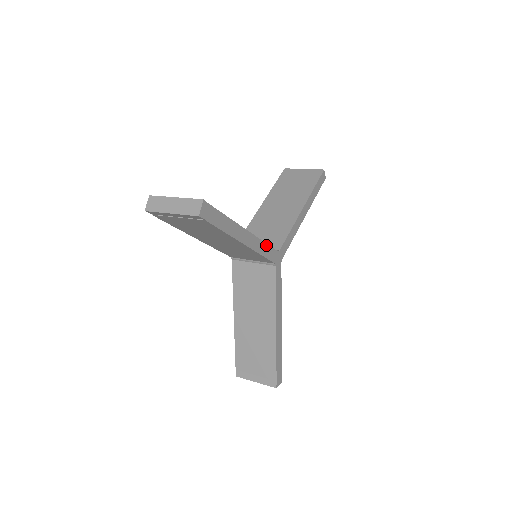
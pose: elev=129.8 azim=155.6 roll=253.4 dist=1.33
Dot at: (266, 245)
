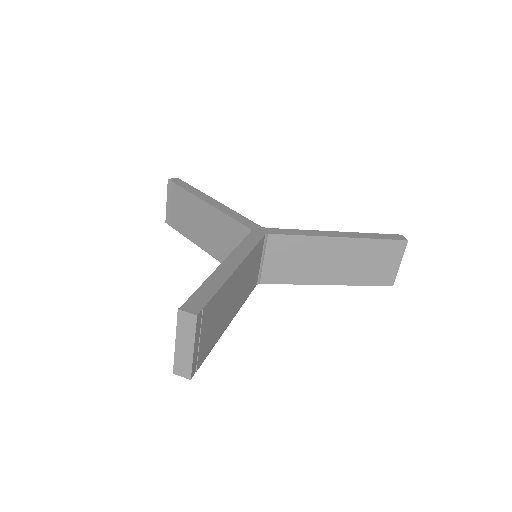
Dot at: (241, 216)
